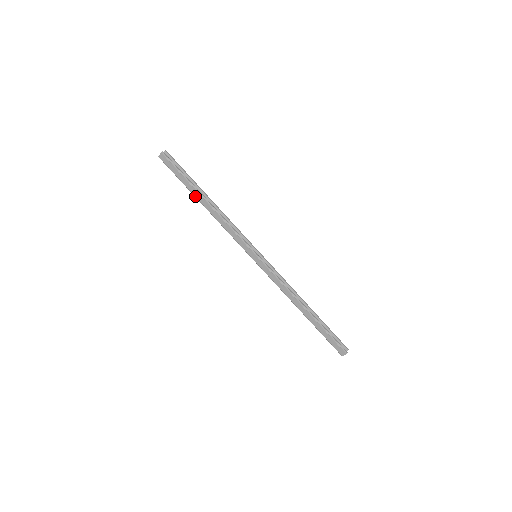
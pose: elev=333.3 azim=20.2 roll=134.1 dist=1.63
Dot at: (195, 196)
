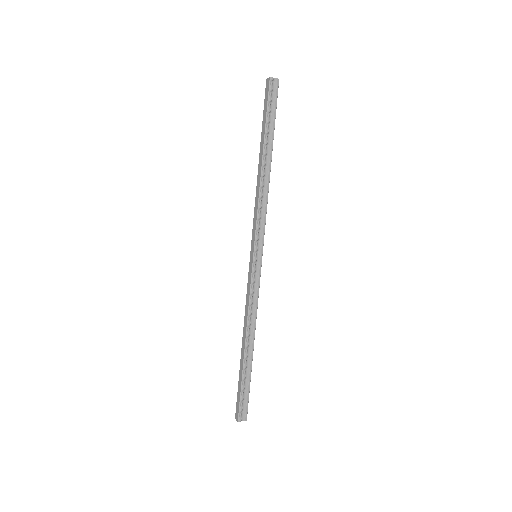
Dot at: (260, 148)
